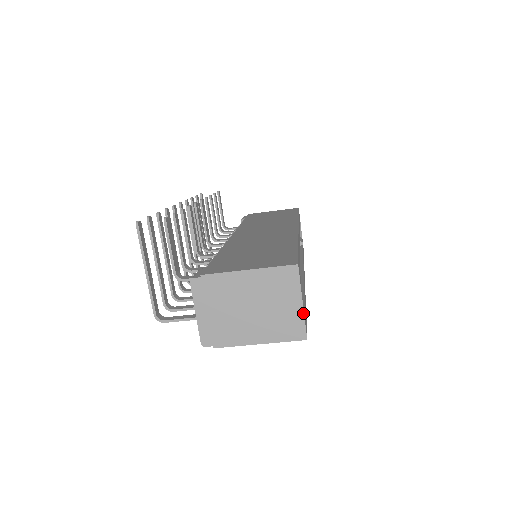
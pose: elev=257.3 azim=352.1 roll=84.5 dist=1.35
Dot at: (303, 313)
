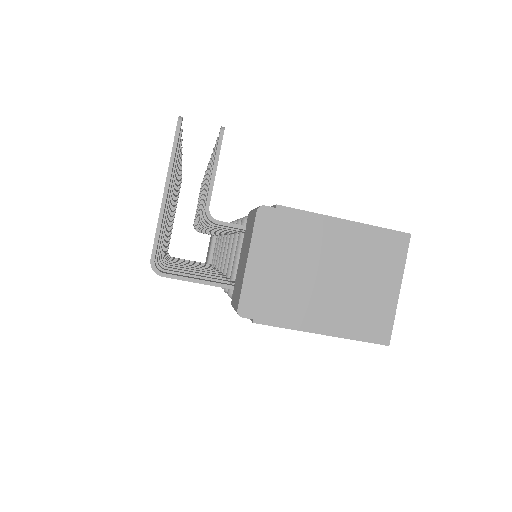
Dot at: (396, 305)
